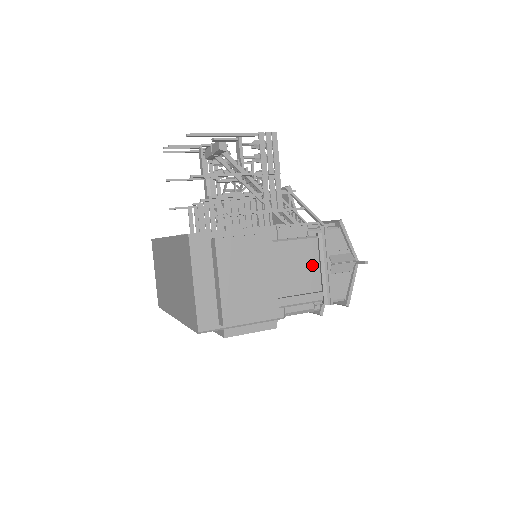
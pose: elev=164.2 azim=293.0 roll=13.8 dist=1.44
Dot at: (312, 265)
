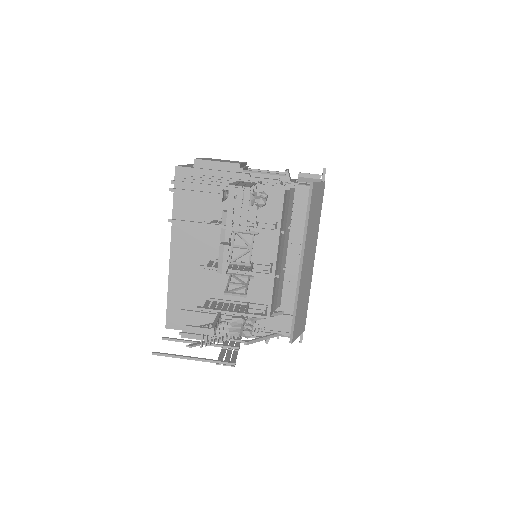
Dot at: occluded
